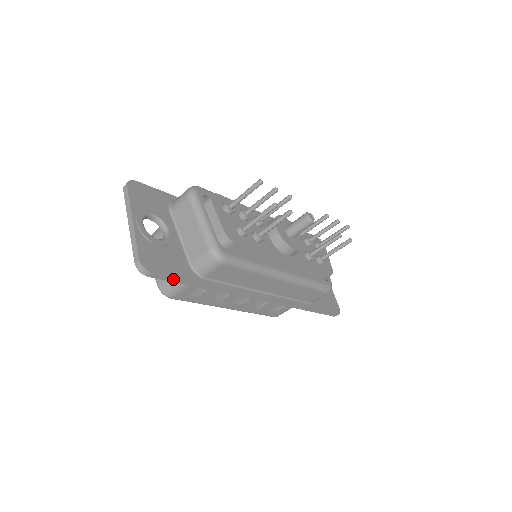
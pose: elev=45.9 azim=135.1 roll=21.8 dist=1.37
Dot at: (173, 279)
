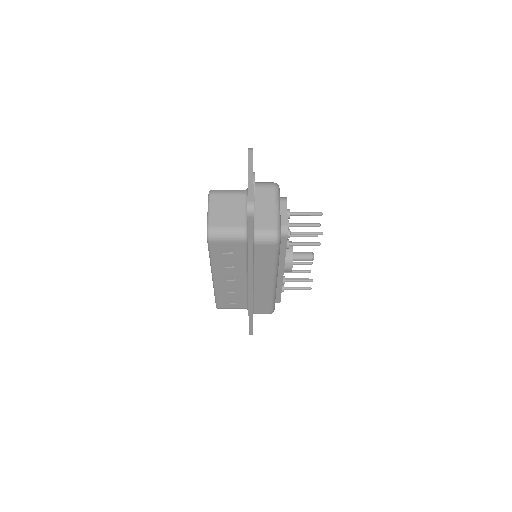
Dot at: (251, 230)
